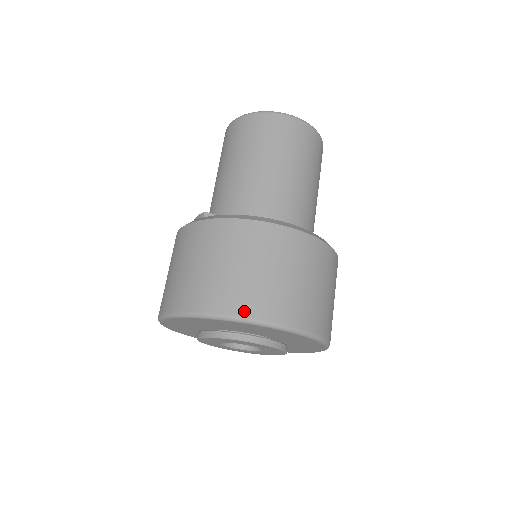
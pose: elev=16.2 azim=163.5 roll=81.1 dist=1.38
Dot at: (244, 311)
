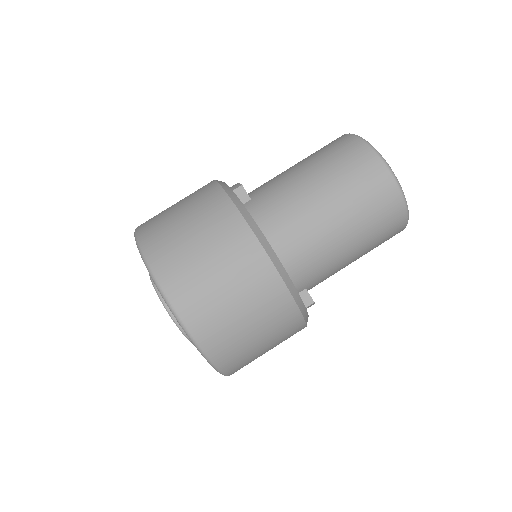
Dot at: (168, 286)
